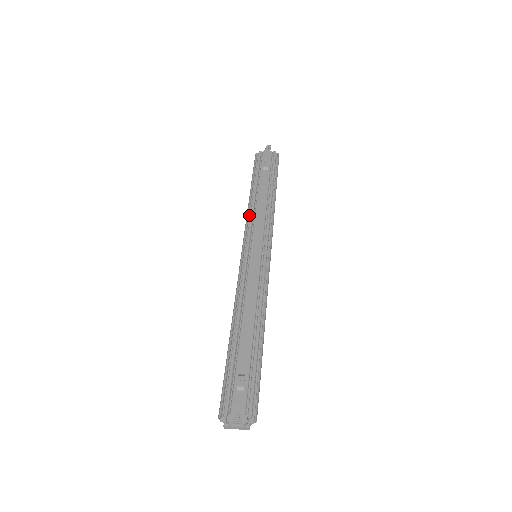
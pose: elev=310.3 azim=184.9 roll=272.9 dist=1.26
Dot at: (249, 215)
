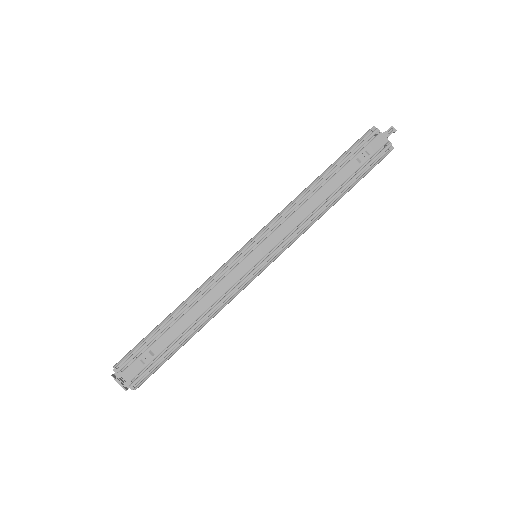
Dot at: (293, 203)
